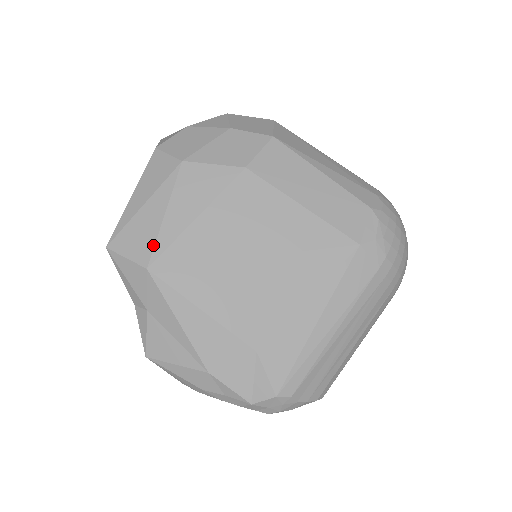
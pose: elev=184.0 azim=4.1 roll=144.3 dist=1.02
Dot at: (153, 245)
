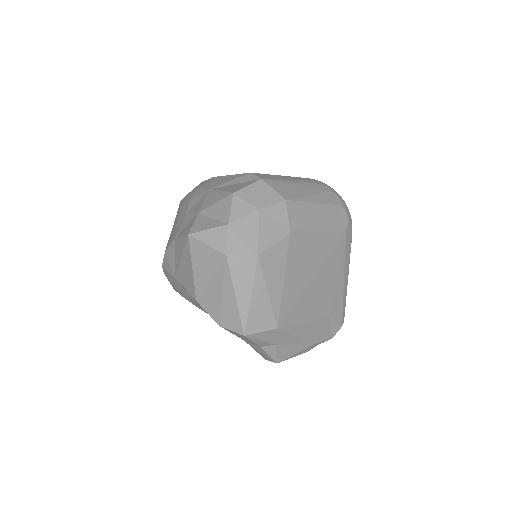
Dot at: (273, 314)
